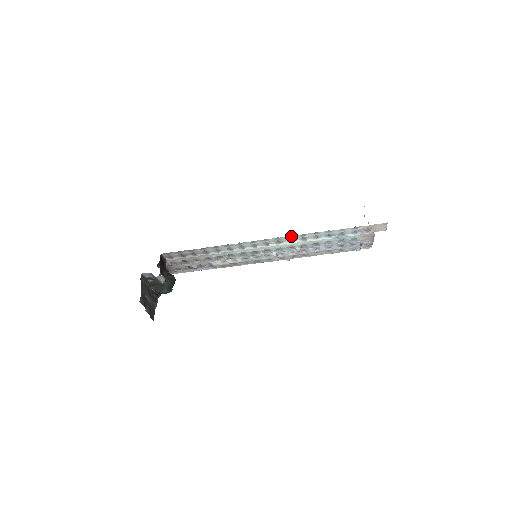
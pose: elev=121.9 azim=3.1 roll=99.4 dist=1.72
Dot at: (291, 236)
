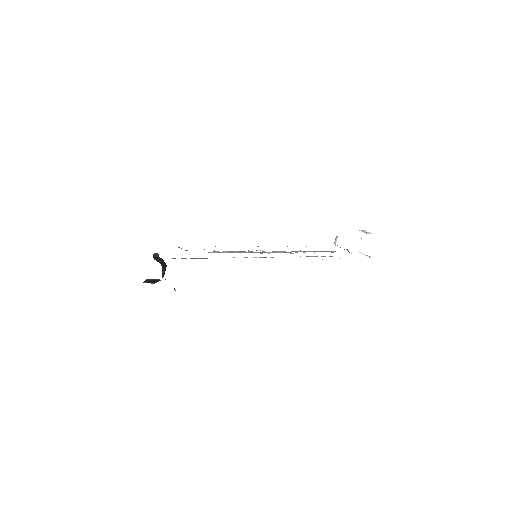
Dot at: occluded
